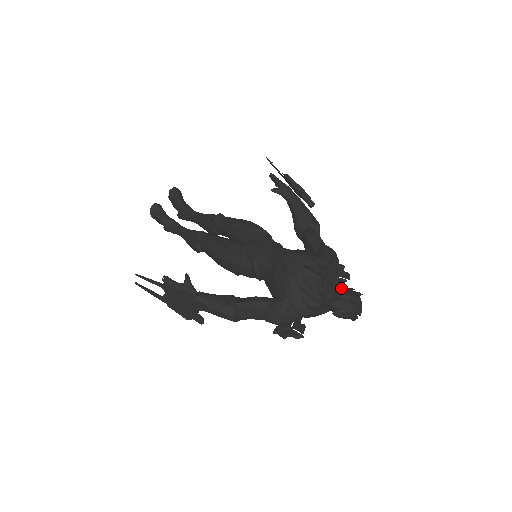
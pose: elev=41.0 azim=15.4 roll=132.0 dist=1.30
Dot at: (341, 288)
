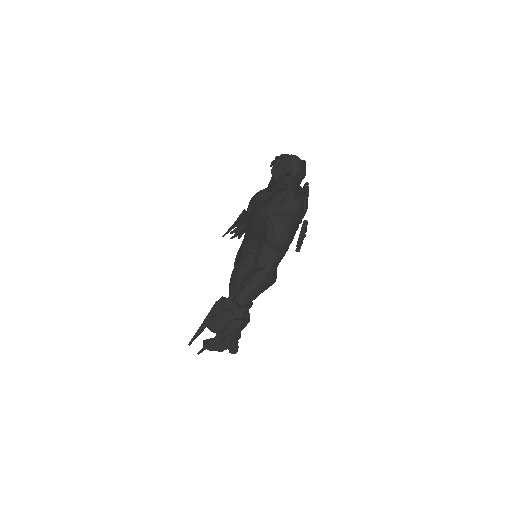
Dot at: occluded
